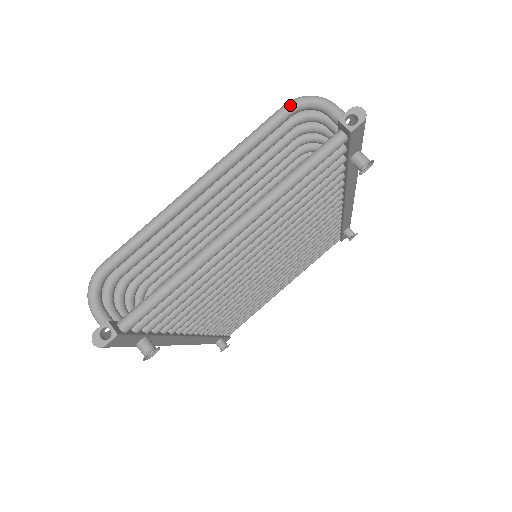
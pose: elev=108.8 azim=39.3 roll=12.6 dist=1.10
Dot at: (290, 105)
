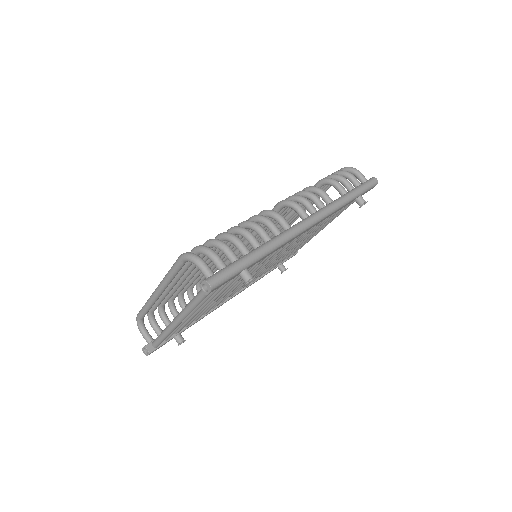
Dot at: (181, 260)
